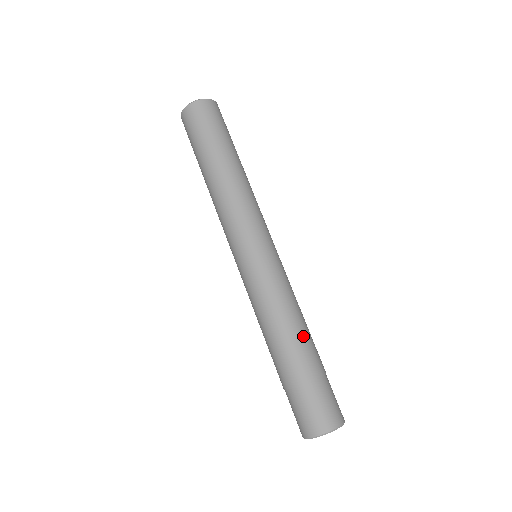
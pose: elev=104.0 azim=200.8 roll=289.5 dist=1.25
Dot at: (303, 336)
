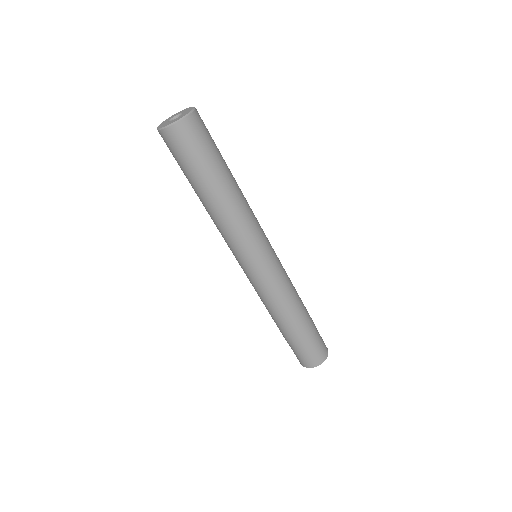
Dot at: (301, 314)
